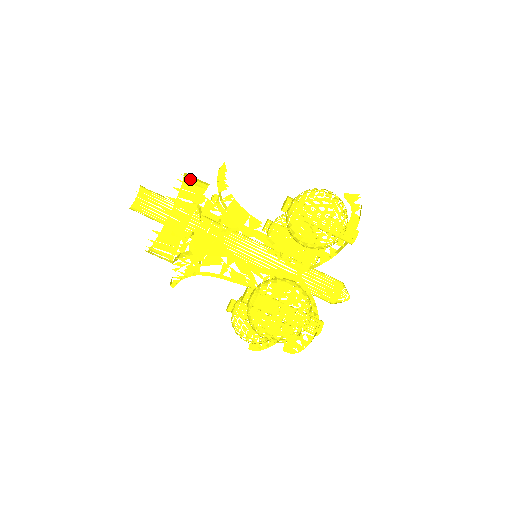
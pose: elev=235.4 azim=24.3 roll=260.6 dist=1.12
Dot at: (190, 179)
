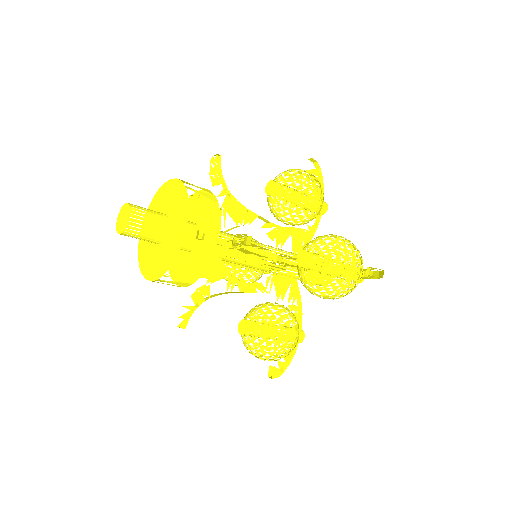
Dot at: (199, 229)
